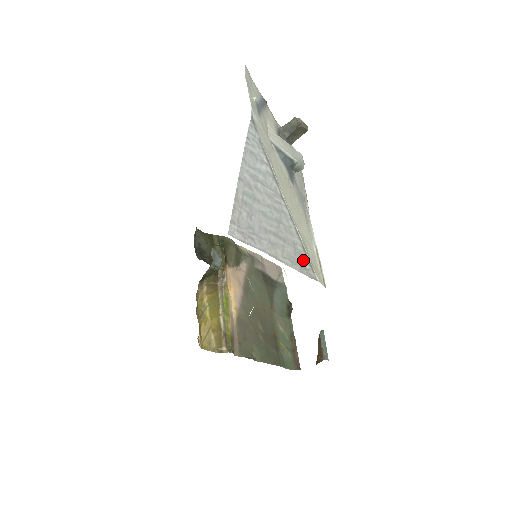
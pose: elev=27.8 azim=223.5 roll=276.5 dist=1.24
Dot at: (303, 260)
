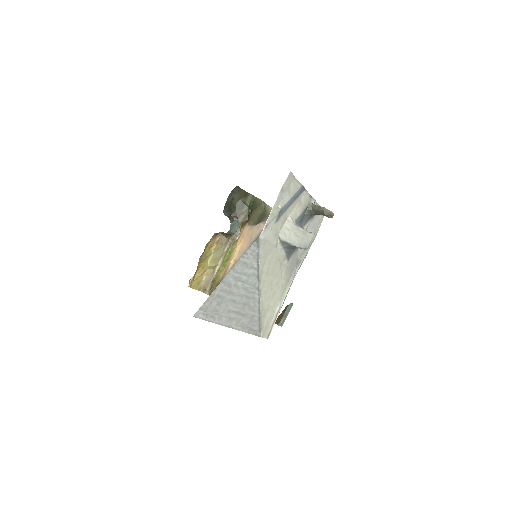
Dot at: (255, 325)
